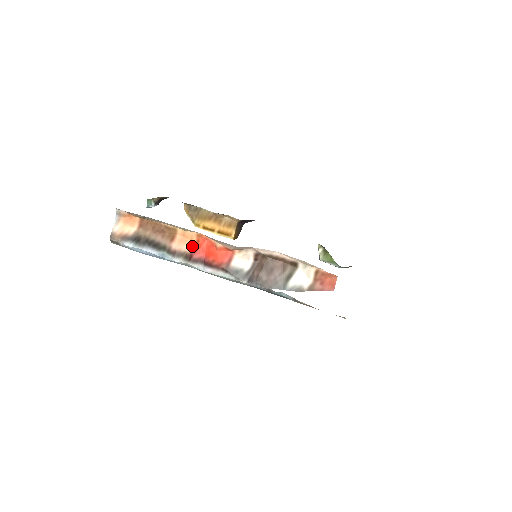
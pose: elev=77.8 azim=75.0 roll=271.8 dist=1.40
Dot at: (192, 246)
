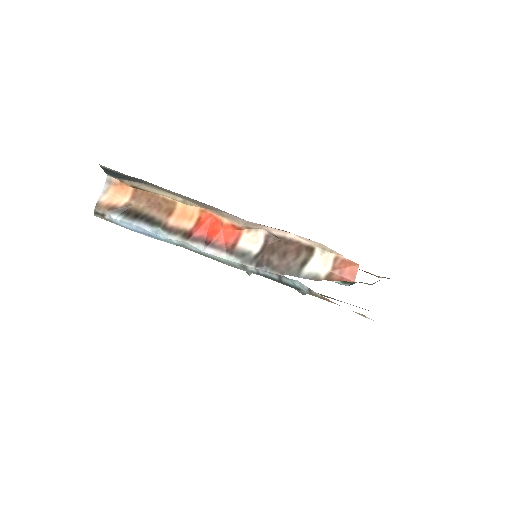
Dot at: (192, 223)
